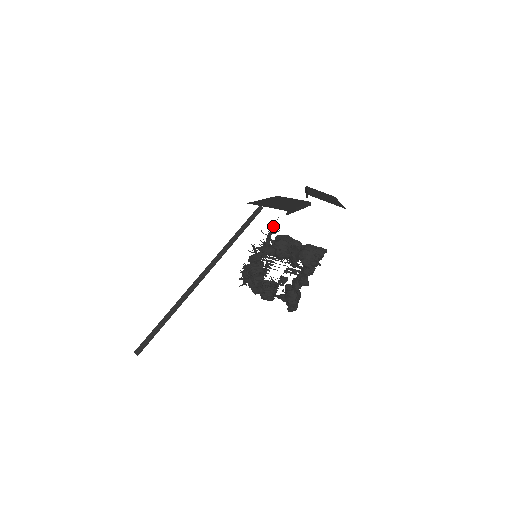
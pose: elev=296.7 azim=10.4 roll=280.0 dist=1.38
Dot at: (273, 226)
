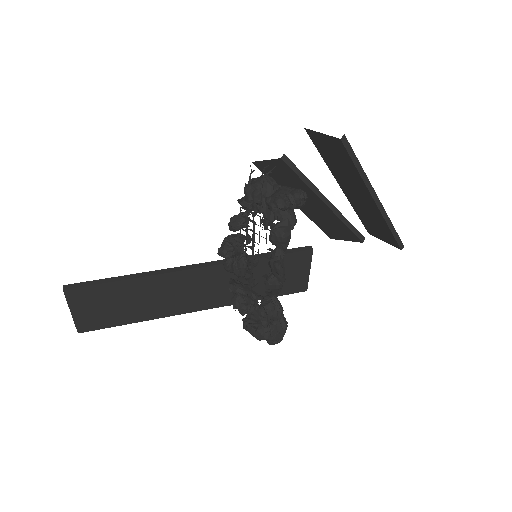
Dot at: (263, 171)
